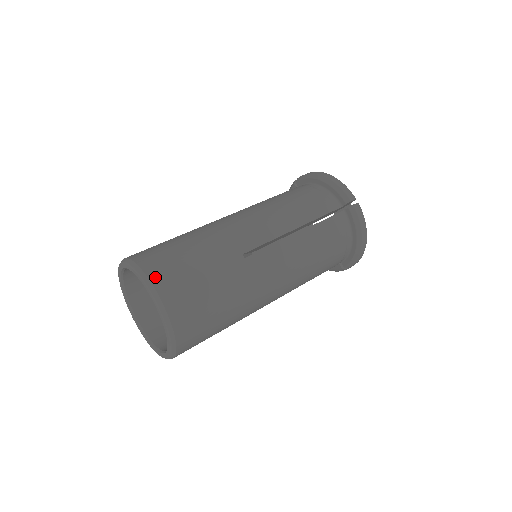
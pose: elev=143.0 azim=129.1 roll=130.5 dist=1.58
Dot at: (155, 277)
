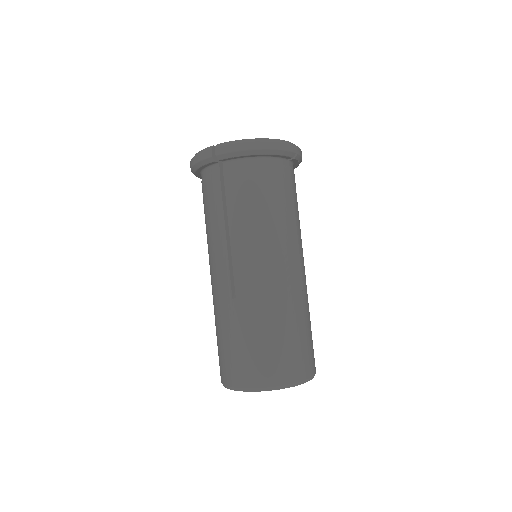
Dot at: (302, 375)
